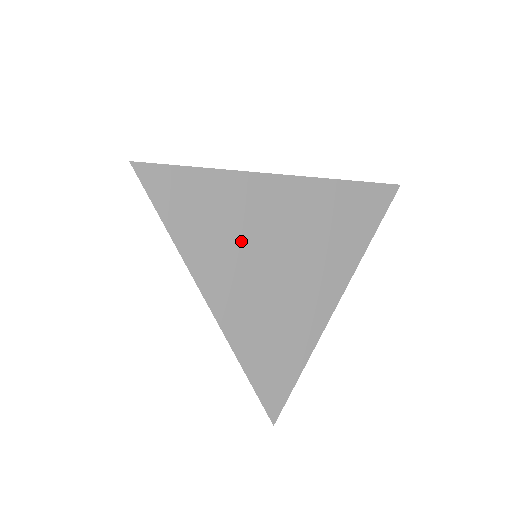
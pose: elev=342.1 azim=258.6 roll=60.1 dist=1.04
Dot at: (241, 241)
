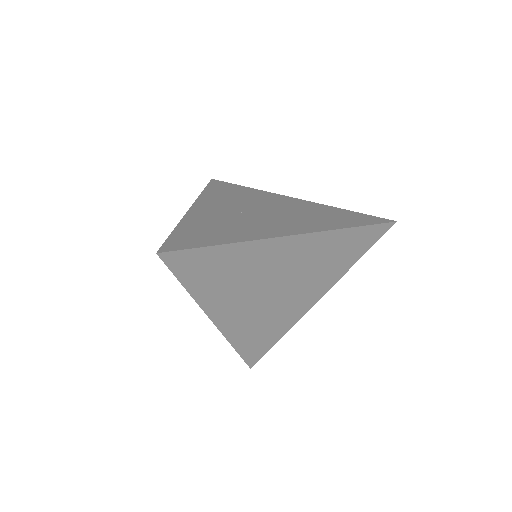
Dot at: (246, 284)
